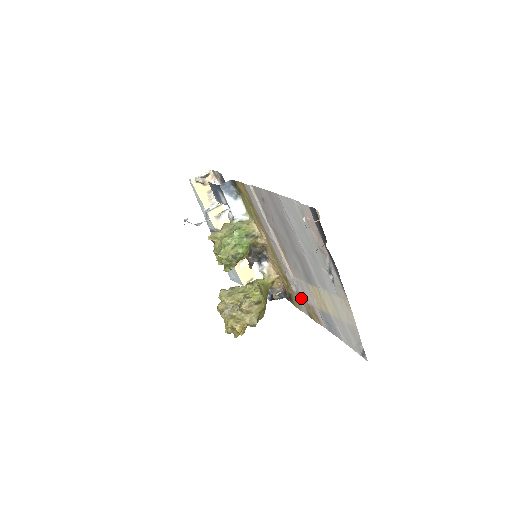
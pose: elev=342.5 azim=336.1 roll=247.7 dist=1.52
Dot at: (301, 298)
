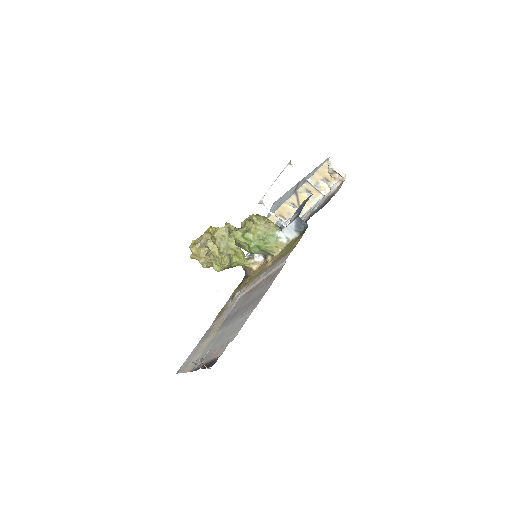
Dot at: (230, 302)
